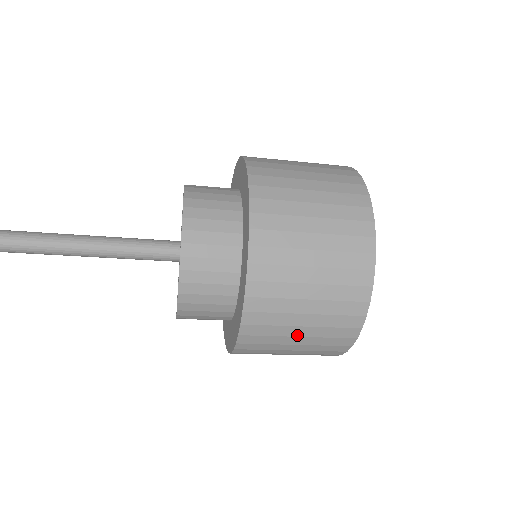
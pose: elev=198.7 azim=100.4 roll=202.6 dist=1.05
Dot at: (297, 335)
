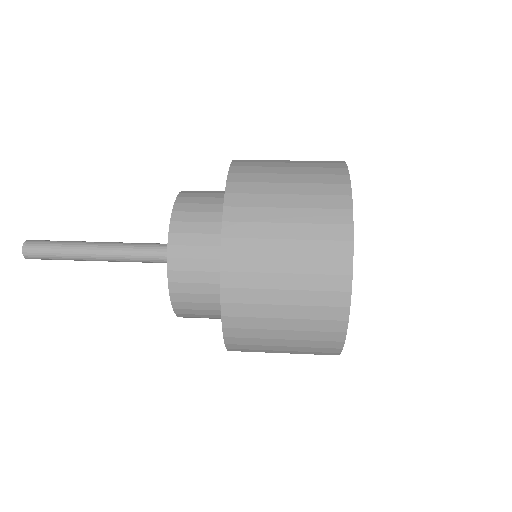
Dot at: occluded
